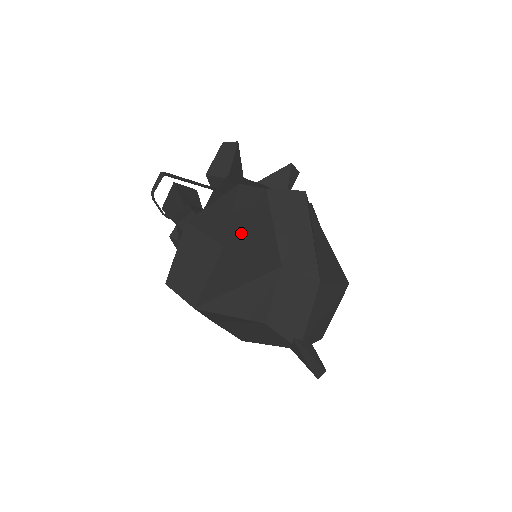
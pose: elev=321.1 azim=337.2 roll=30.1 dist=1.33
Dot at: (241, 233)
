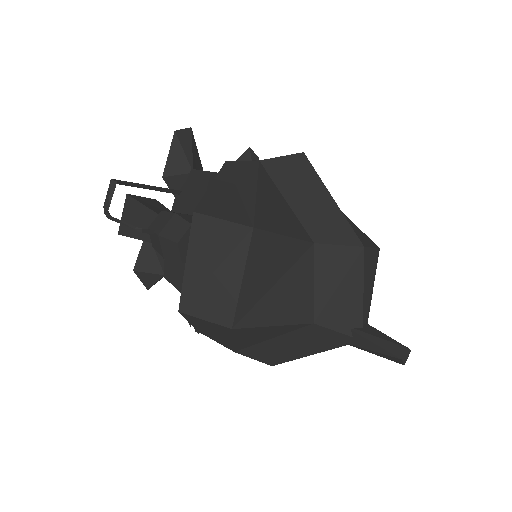
Dot at: (262, 211)
